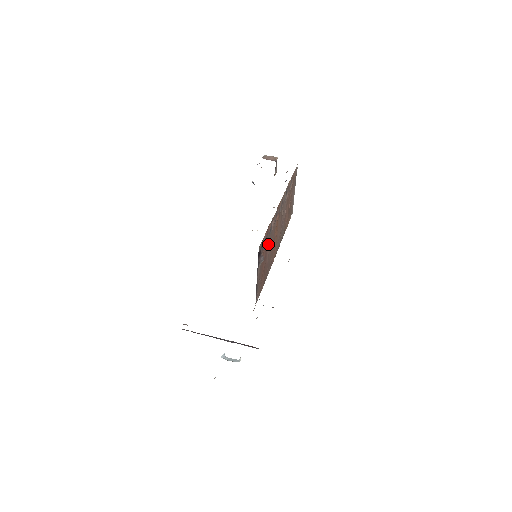
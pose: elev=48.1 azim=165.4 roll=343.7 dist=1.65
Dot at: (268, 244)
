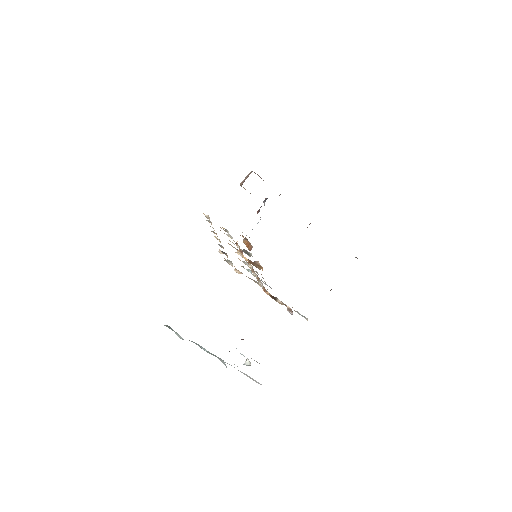
Dot at: occluded
